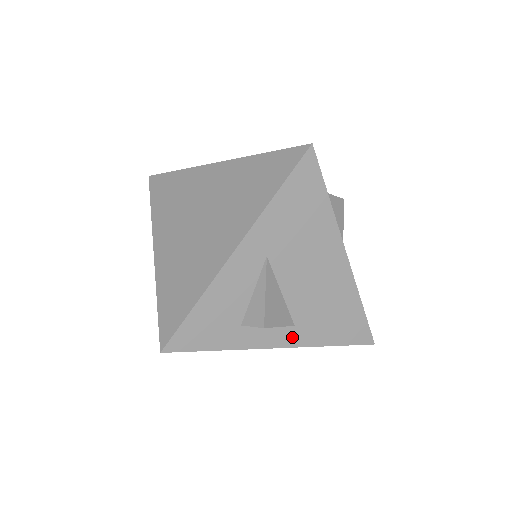
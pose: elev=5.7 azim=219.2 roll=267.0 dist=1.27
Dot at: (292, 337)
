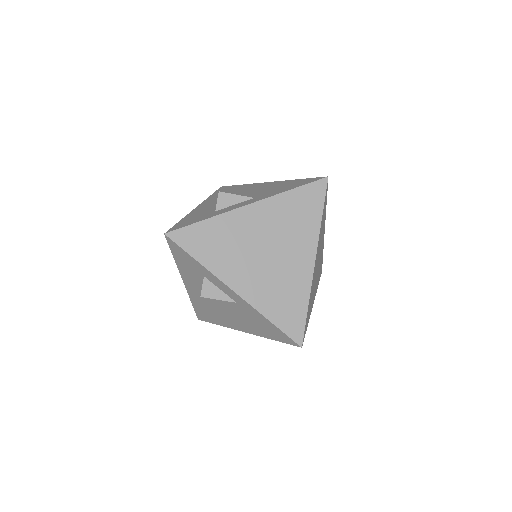
Dot at: (256, 200)
